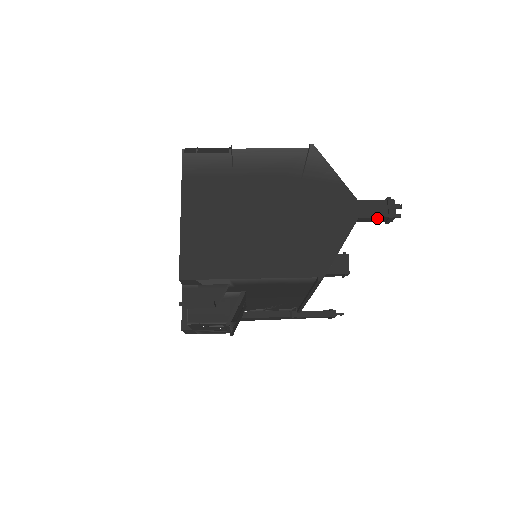
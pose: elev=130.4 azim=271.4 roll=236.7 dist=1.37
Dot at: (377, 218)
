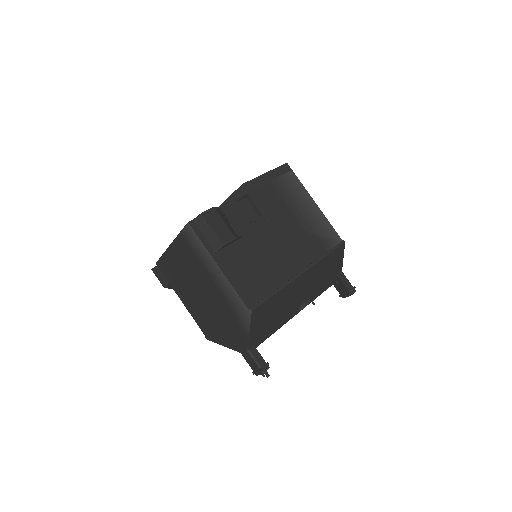
Dot at: (250, 363)
